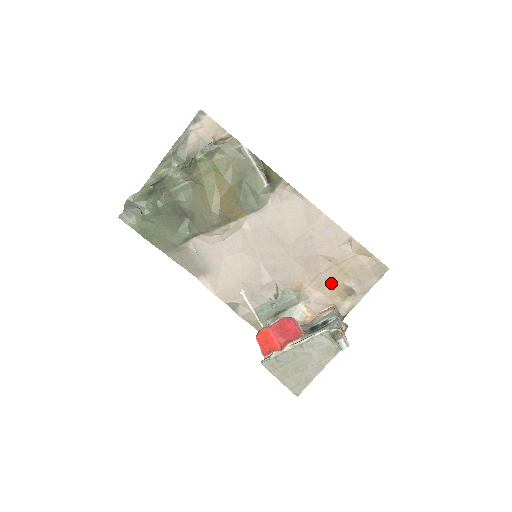
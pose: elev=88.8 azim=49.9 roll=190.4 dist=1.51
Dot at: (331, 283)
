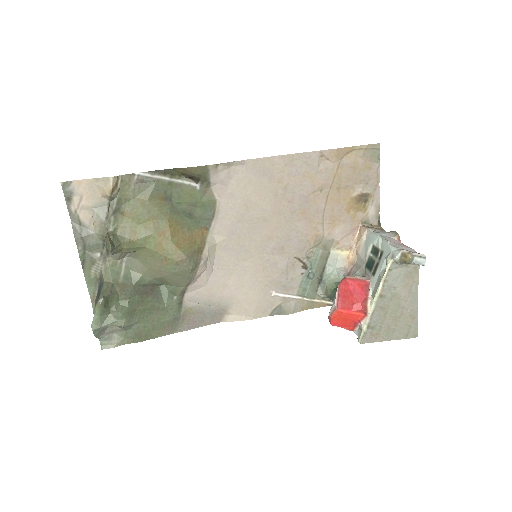
Dot at: (341, 208)
